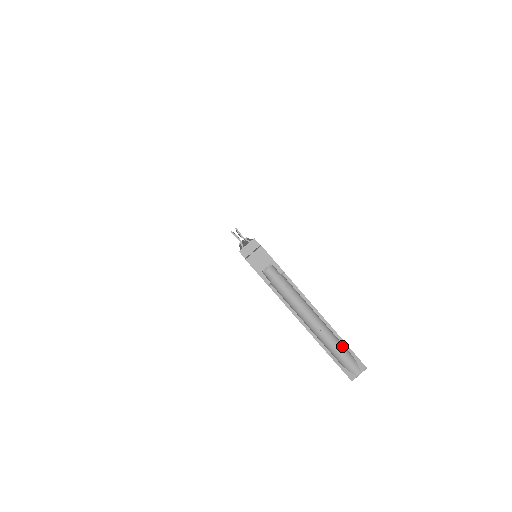
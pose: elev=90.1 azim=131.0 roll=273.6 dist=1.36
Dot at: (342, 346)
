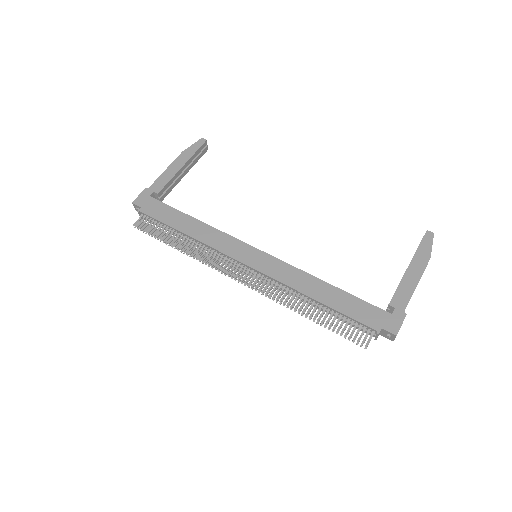
Dot at: (426, 255)
